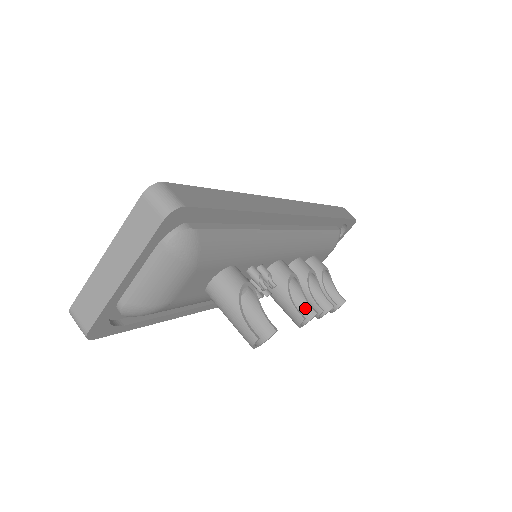
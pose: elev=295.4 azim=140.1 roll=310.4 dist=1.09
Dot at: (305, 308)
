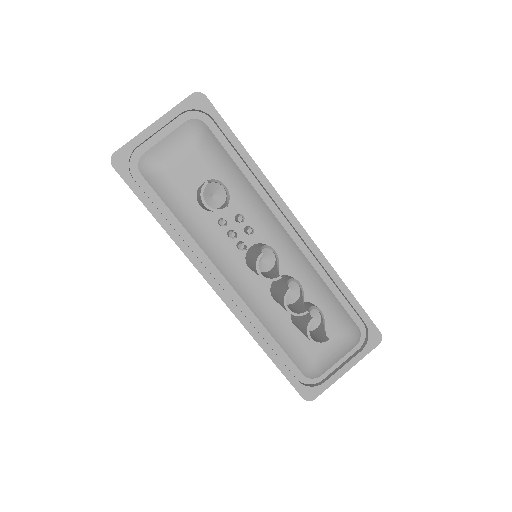
Dot at: (273, 276)
